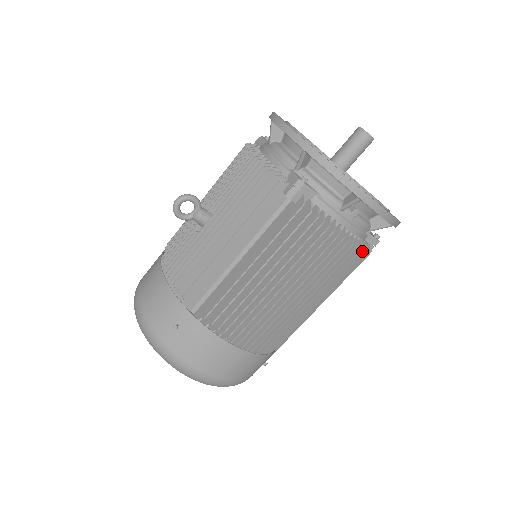
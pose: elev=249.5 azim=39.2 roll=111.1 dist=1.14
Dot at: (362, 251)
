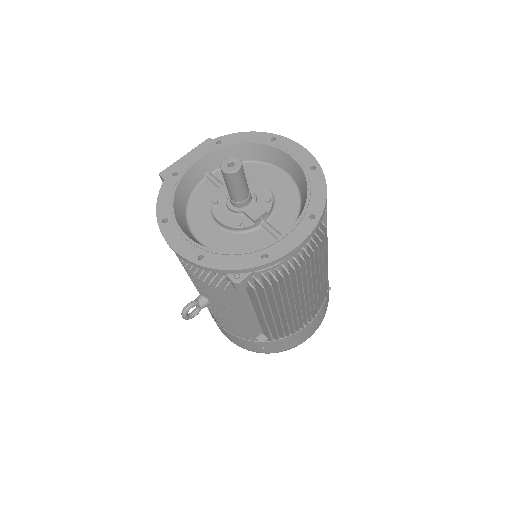
Dot at: (320, 243)
